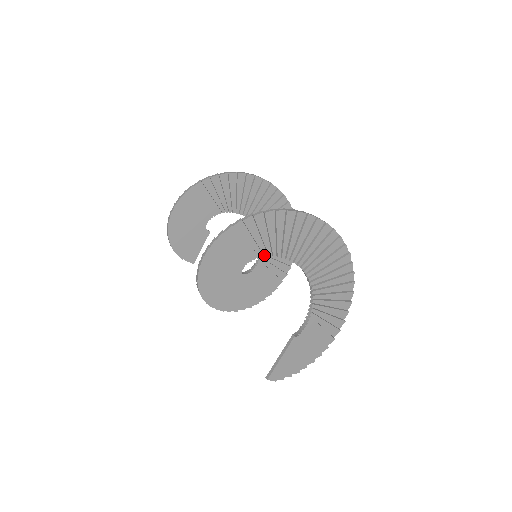
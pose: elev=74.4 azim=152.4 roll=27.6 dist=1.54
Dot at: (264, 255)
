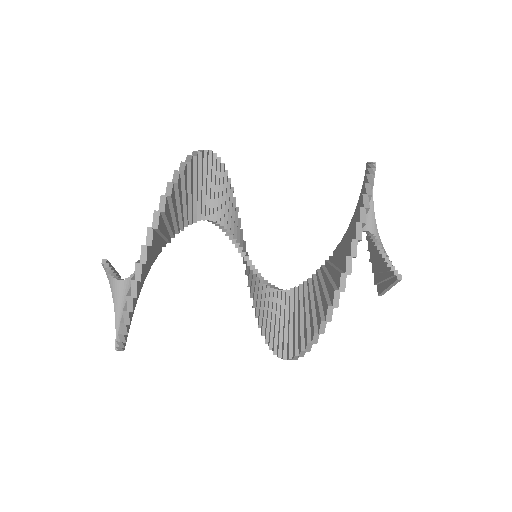
Dot at: occluded
